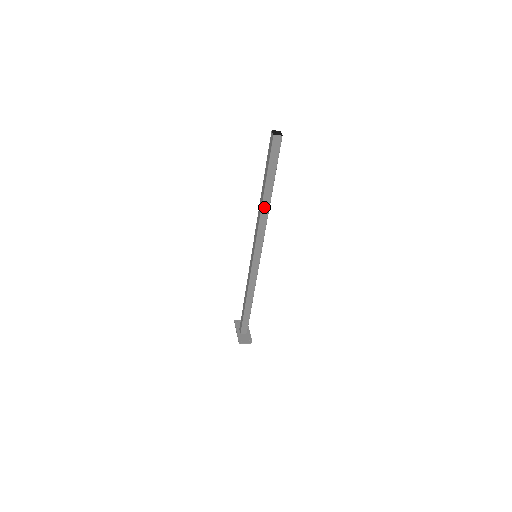
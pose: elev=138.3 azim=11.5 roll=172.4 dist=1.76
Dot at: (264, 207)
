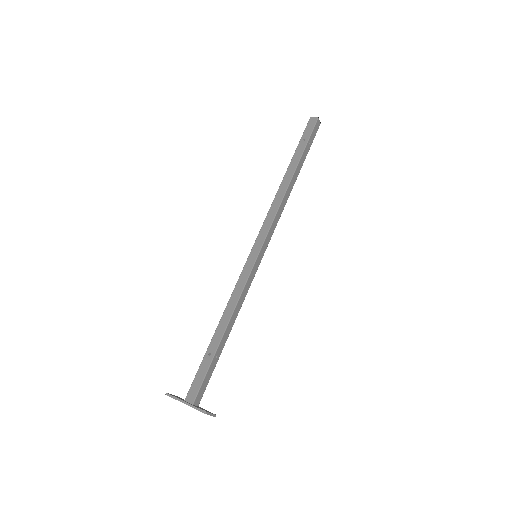
Dot at: (289, 188)
